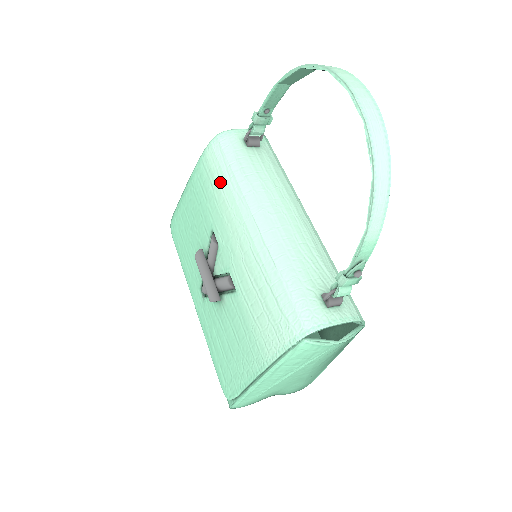
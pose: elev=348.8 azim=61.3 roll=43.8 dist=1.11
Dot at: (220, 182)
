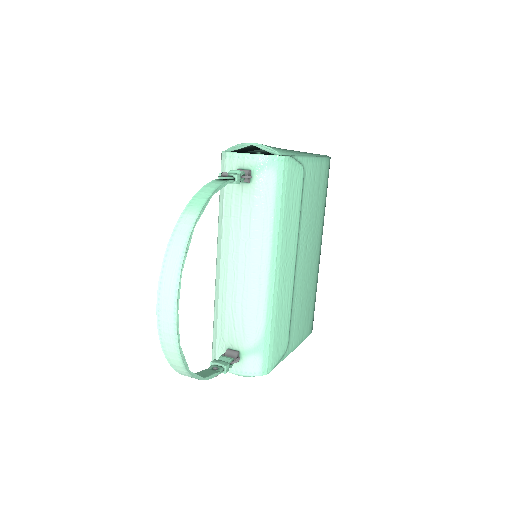
Dot at: occluded
